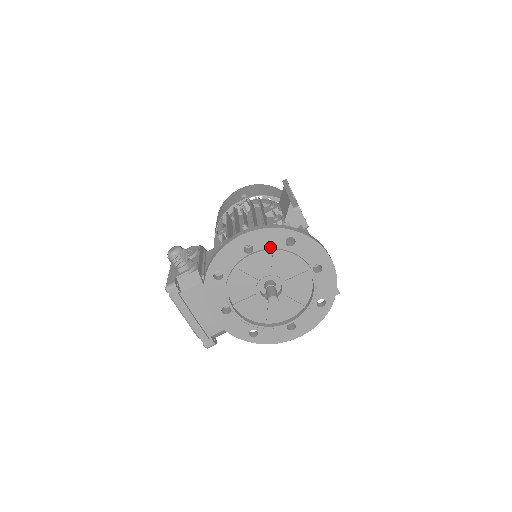
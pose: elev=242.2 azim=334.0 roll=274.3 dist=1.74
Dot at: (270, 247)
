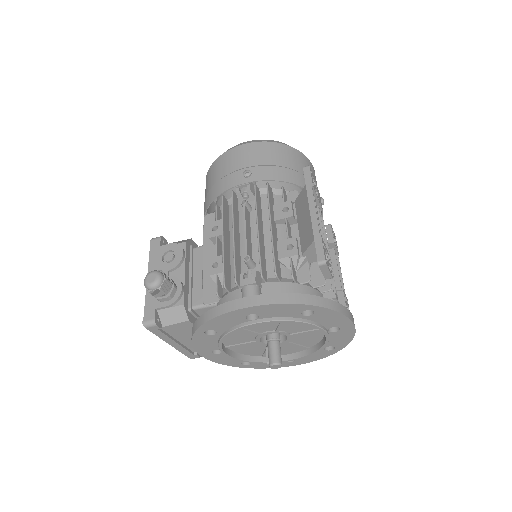
Dot at: (280, 316)
